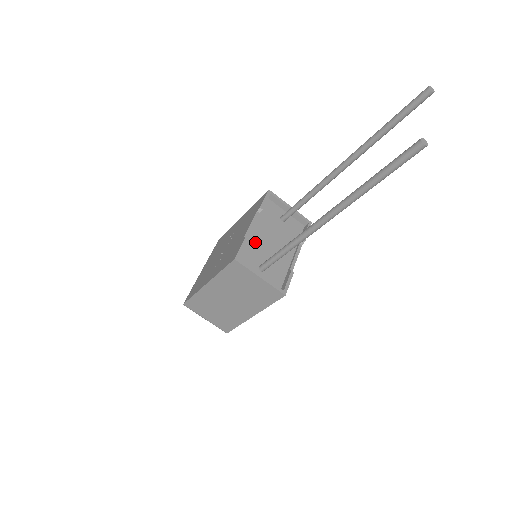
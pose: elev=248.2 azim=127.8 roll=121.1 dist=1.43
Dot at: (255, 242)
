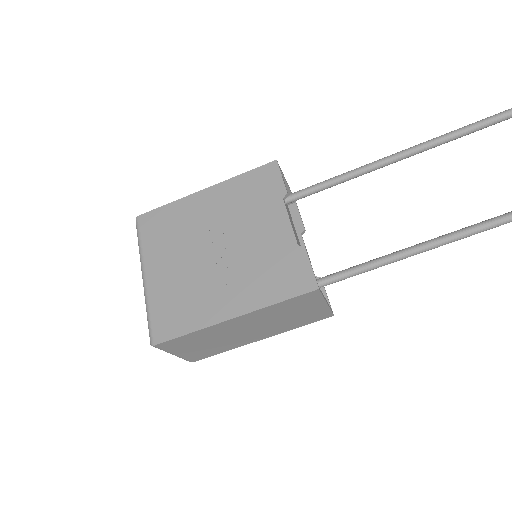
Dot at: occluded
